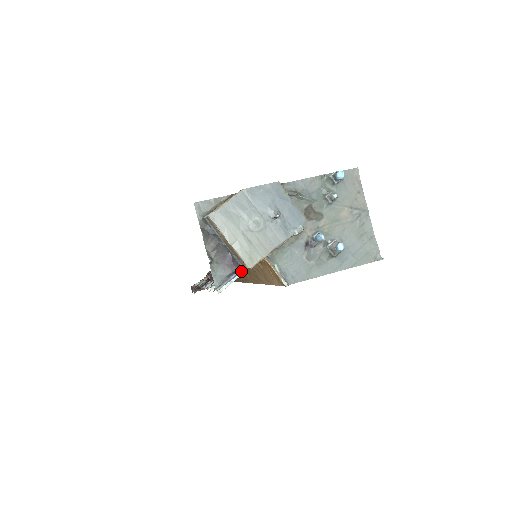
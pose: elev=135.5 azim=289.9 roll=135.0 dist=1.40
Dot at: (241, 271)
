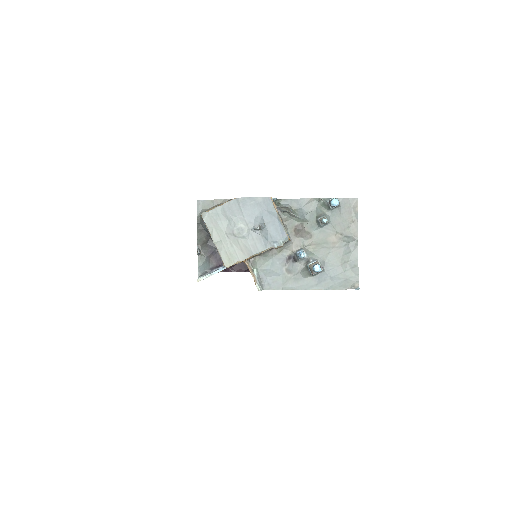
Dot at: (222, 267)
